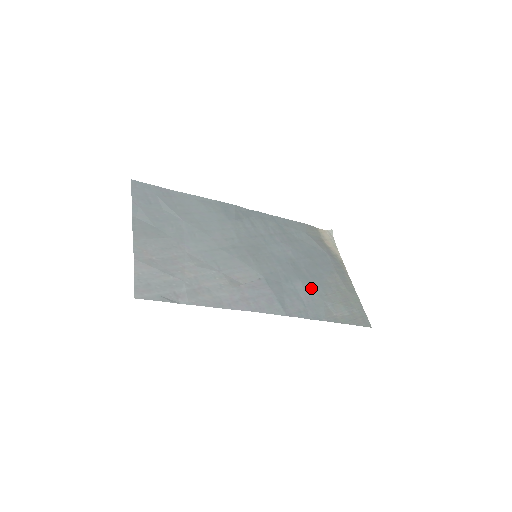
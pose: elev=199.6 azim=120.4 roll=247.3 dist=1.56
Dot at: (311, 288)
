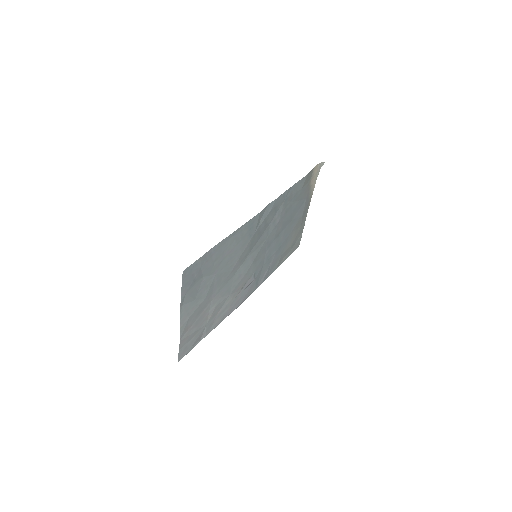
Dot at: (279, 251)
